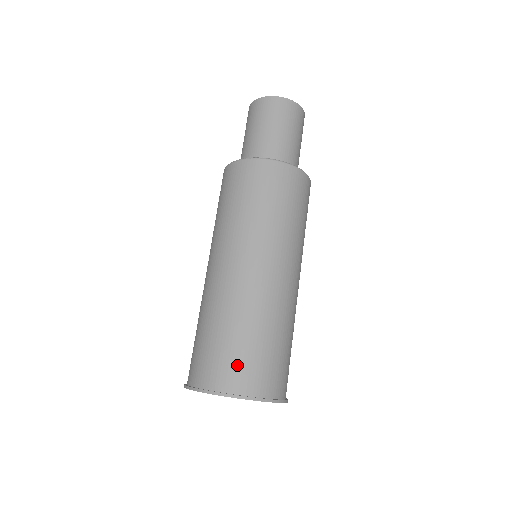
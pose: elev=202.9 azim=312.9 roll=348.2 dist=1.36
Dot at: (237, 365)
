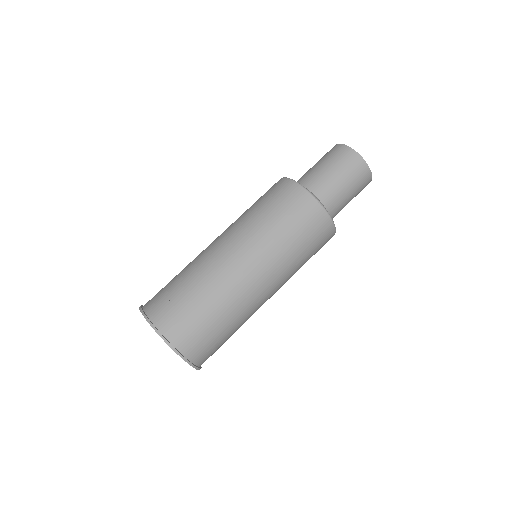
Dot at: (204, 343)
